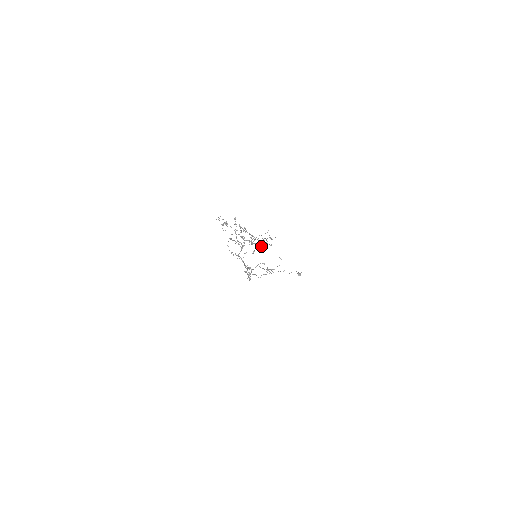
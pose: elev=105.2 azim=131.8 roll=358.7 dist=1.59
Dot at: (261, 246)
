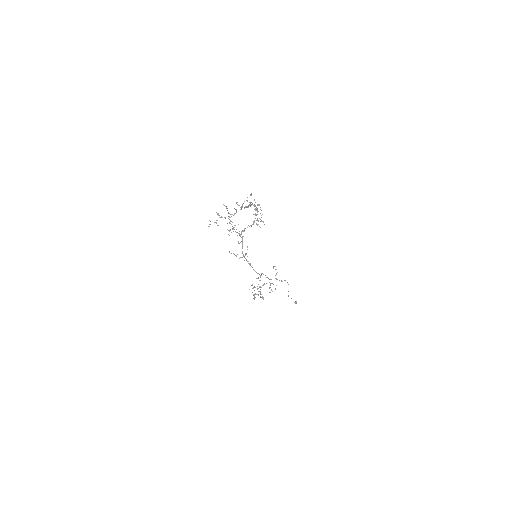
Dot at: (258, 205)
